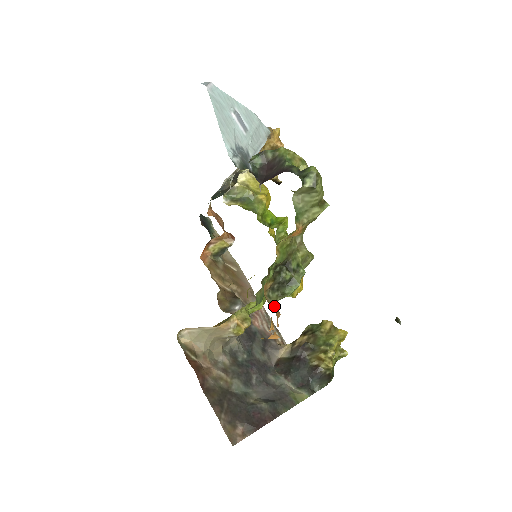
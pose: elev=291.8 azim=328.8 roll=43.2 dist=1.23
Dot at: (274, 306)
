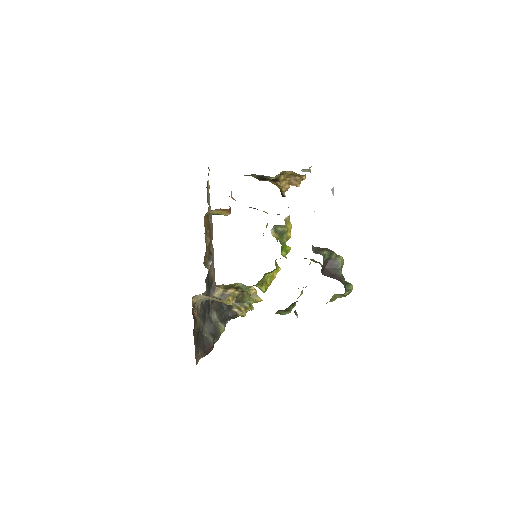
Dot at: occluded
